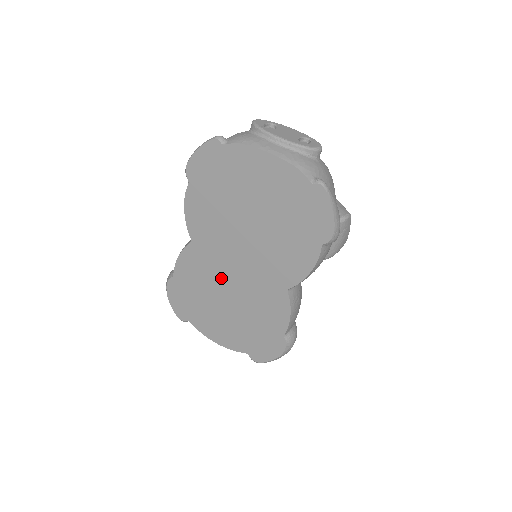
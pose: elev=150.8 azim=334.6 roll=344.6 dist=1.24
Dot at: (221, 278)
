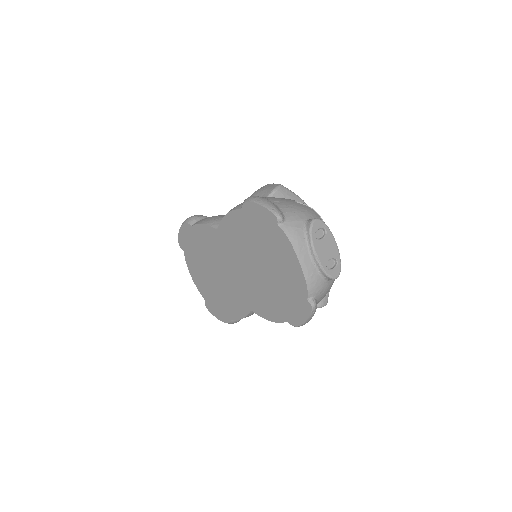
Dot at: (220, 262)
